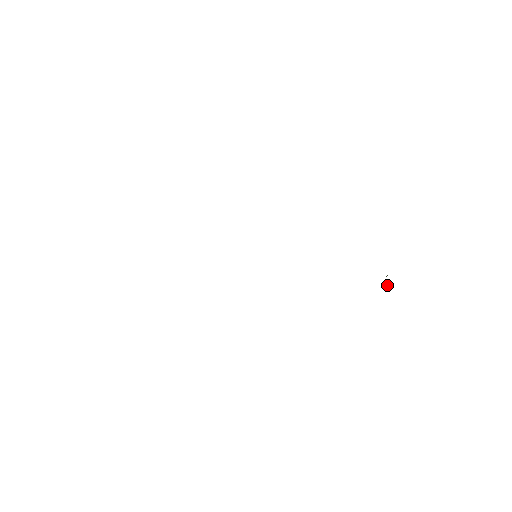
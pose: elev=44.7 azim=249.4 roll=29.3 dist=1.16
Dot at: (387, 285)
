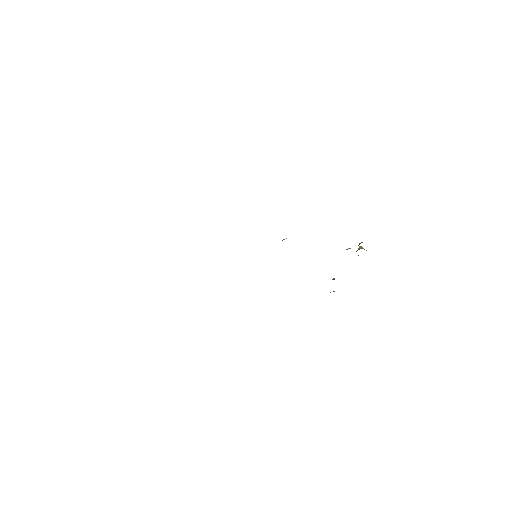
Dot at: occluded
